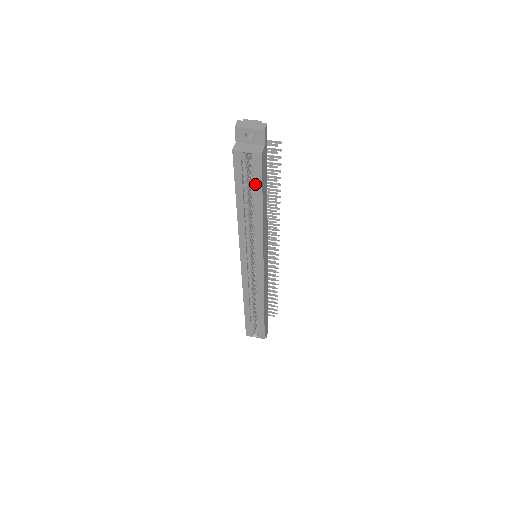
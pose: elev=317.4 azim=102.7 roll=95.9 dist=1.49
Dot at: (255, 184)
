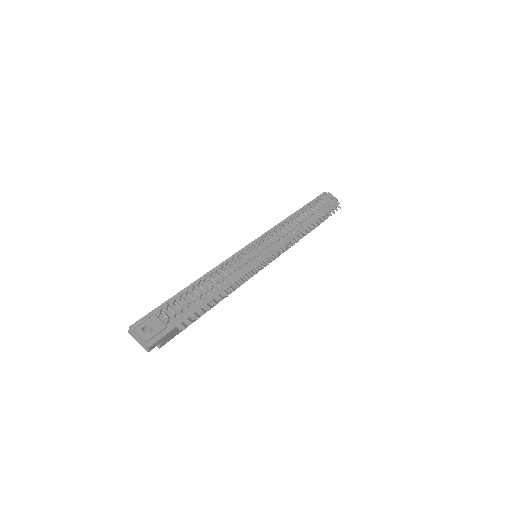
Dot at: occluded
